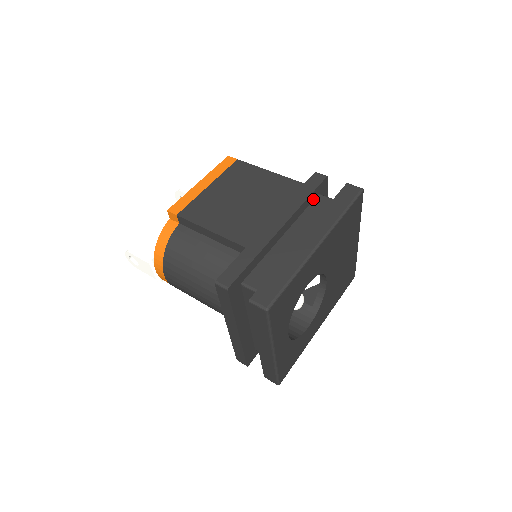
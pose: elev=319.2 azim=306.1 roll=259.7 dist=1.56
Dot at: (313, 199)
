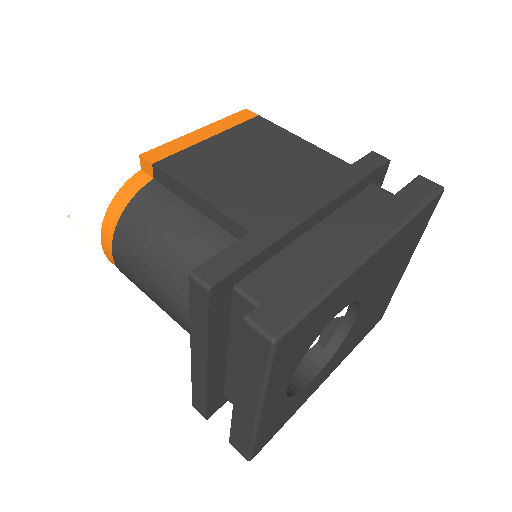
Dot at: (364, 187)
